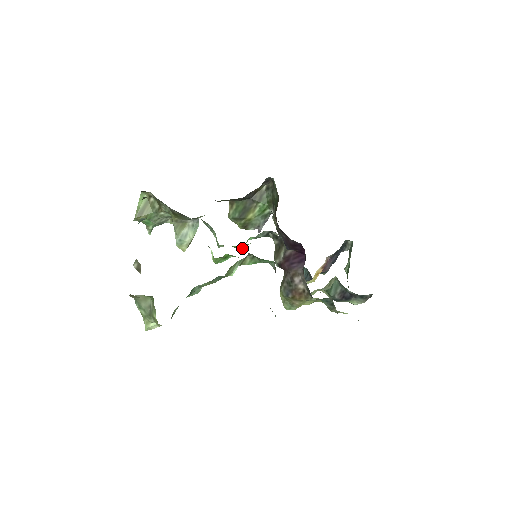
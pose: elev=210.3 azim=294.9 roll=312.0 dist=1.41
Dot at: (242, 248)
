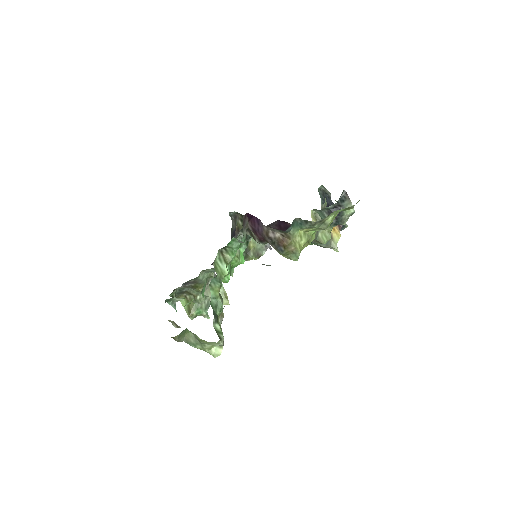
Dot at: (238, 259)
